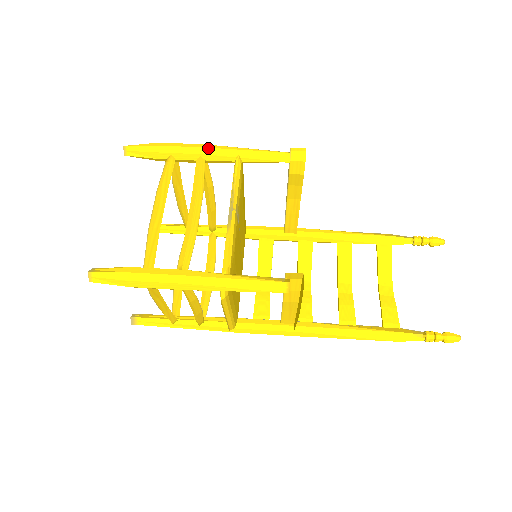
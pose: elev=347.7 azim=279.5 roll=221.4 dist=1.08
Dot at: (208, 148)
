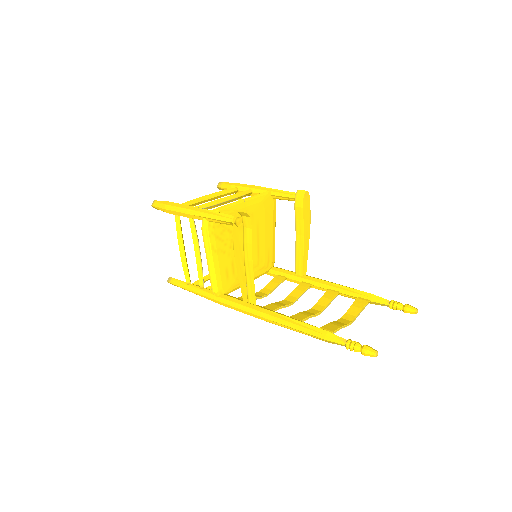
Dot at: (257, 186)
